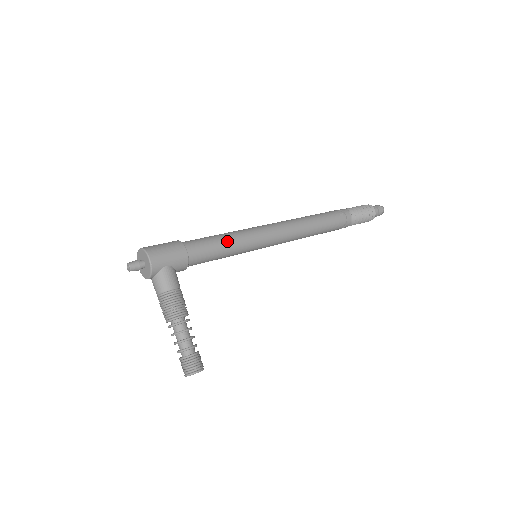
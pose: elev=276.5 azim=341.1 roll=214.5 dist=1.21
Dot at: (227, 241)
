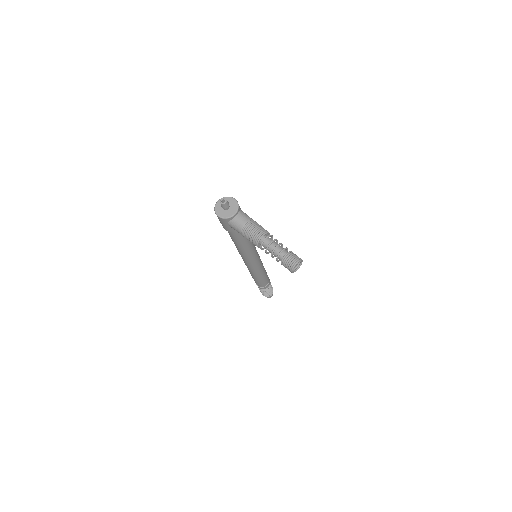
Dot at: occluded
